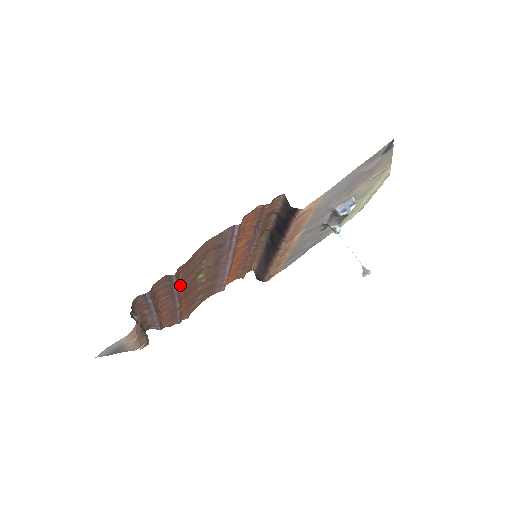
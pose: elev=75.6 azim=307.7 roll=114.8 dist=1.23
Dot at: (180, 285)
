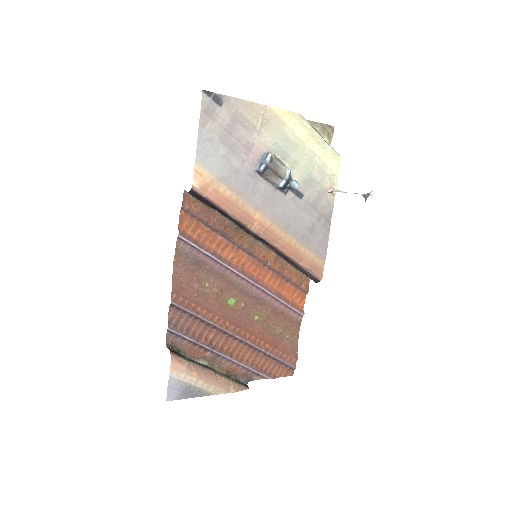
Dot at: (209, 315)
